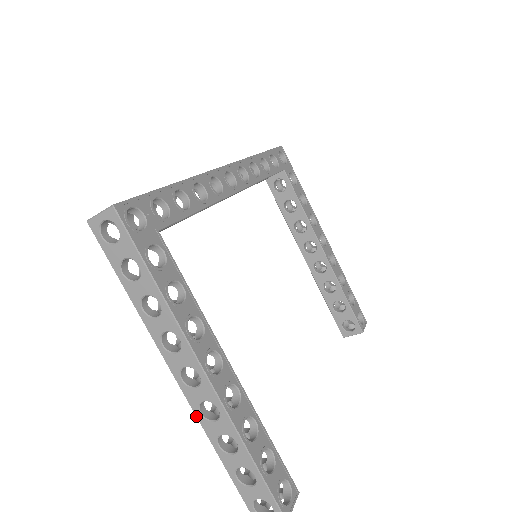
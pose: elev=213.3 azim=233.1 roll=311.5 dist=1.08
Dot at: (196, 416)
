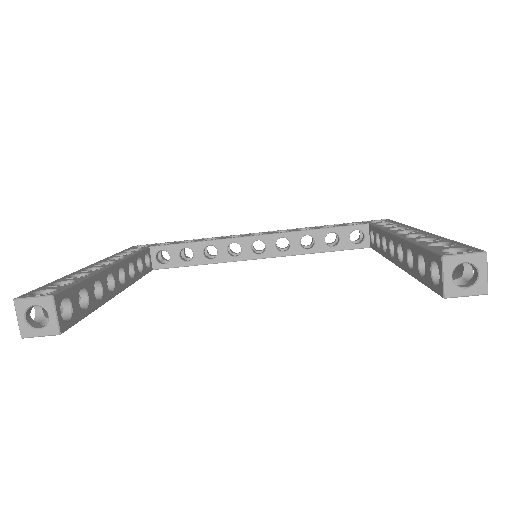
Dot at: occluded
